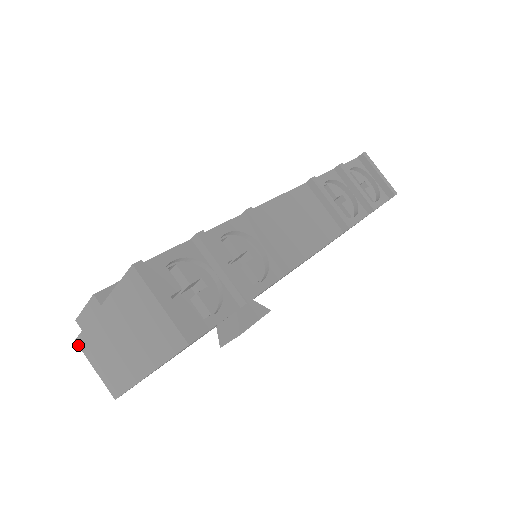
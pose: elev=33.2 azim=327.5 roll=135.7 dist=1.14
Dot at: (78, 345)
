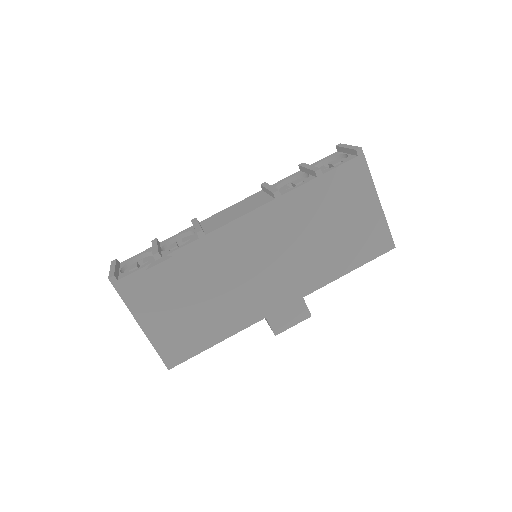
Dot at: occluded
